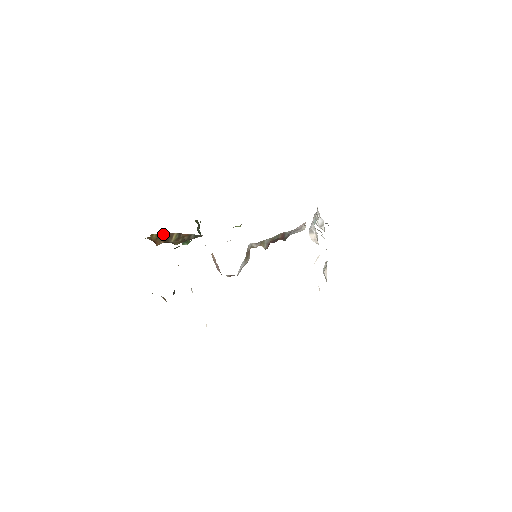
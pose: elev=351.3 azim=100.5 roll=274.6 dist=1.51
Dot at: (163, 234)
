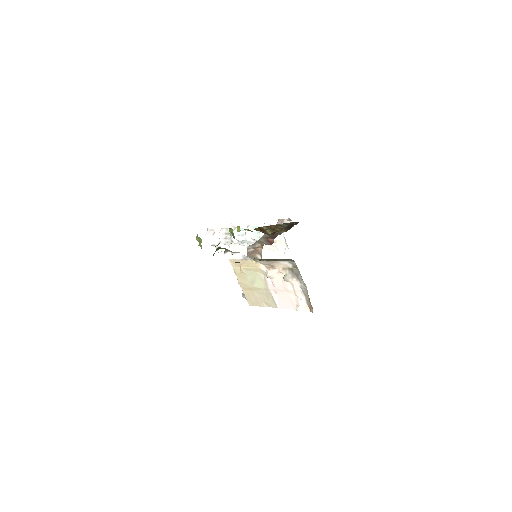
Dot at: (258, 228)
